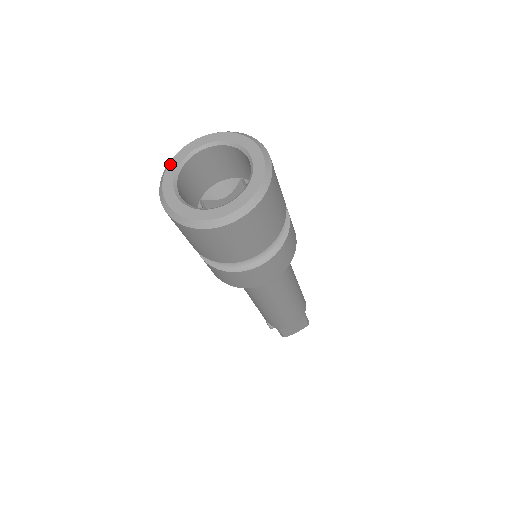
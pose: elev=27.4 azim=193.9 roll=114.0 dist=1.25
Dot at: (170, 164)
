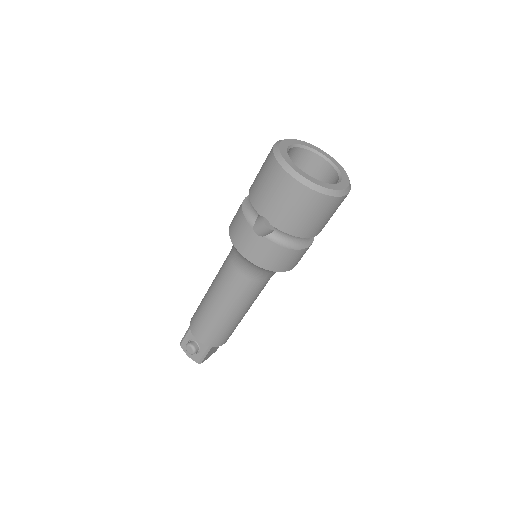
Dot at: (281, 150)
